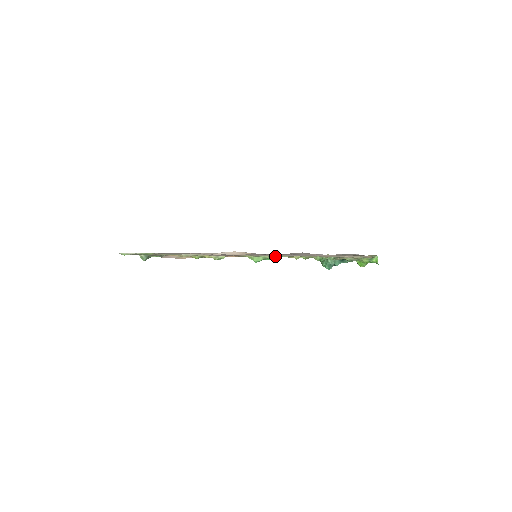
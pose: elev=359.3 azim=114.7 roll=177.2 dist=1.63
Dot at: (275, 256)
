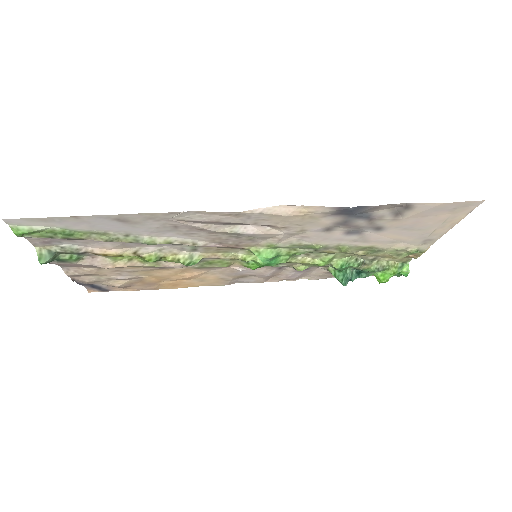
Dot at: (295, 250)
